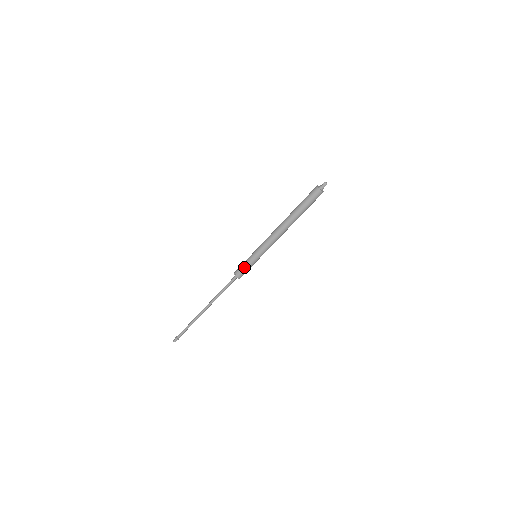
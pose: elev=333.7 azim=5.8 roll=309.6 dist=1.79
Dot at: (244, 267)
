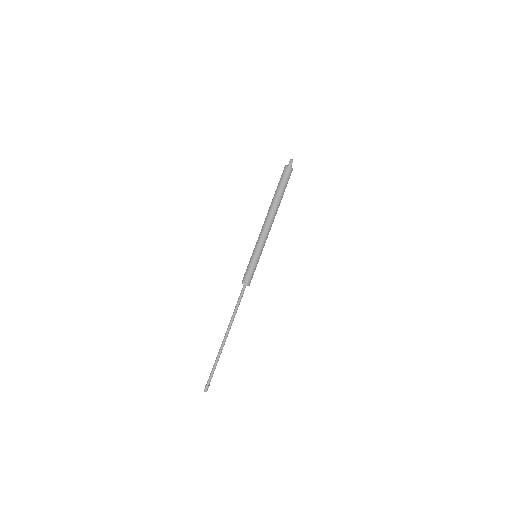
Dot at: (248, 270)
